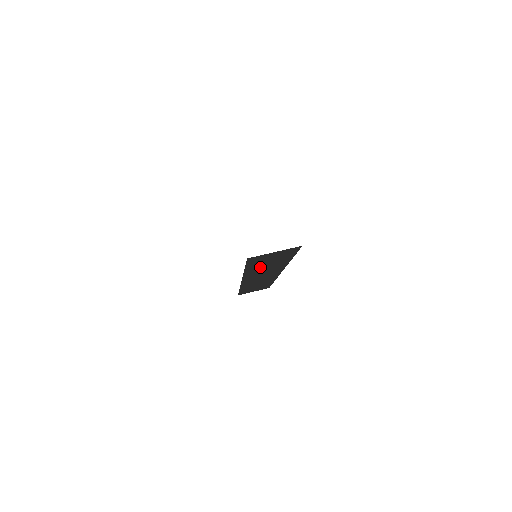
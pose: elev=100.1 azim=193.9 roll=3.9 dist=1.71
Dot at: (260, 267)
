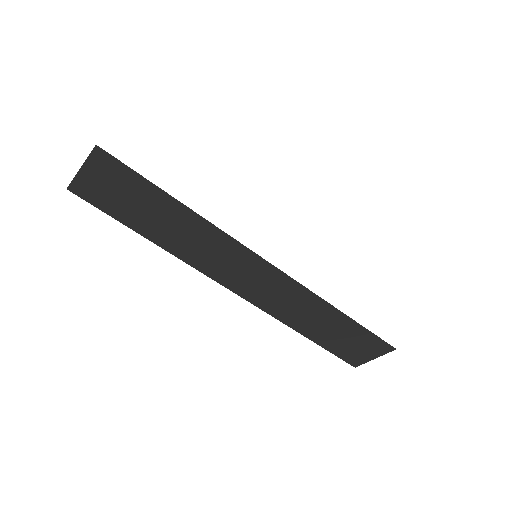
Dot at: (162, 229)
